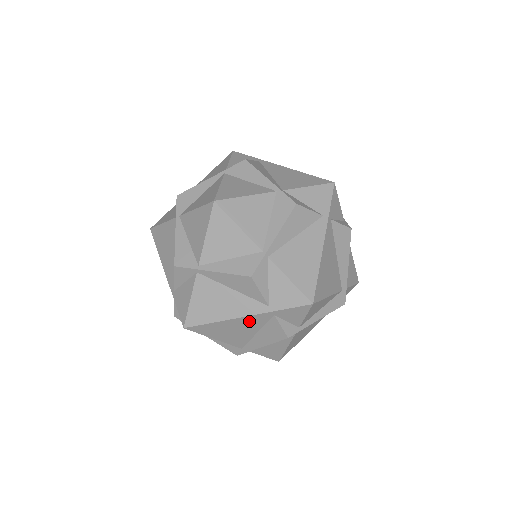
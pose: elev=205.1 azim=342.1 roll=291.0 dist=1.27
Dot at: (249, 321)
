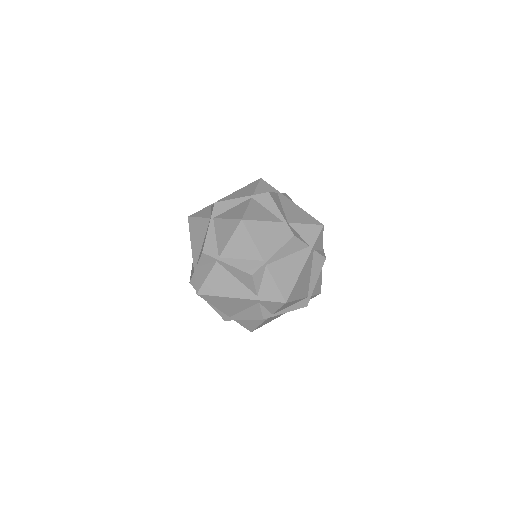
Dot at: (307, 266)
